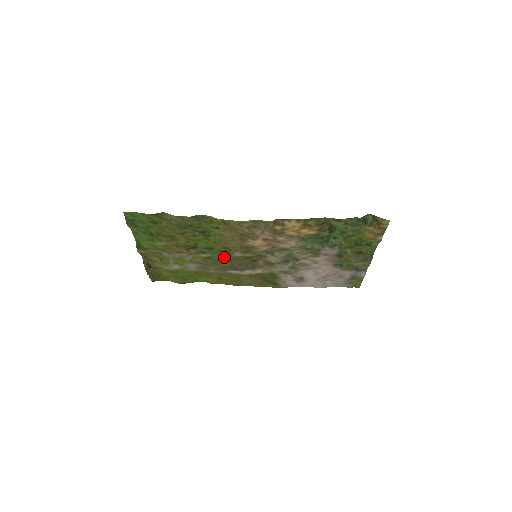
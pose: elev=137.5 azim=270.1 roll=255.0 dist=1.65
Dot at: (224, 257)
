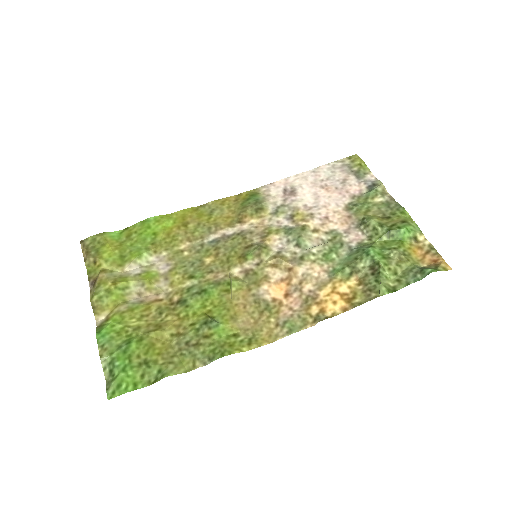
Dot at: (214, 272)
